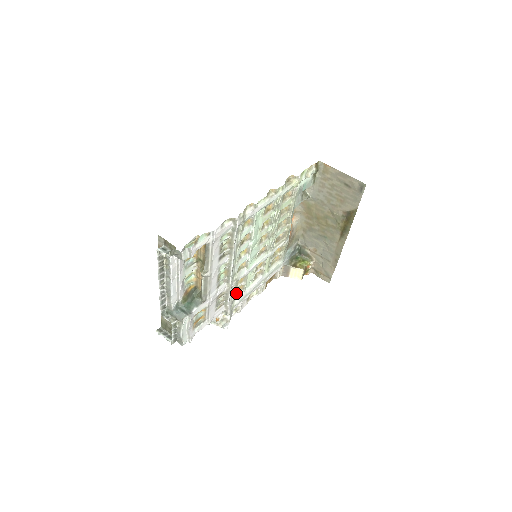
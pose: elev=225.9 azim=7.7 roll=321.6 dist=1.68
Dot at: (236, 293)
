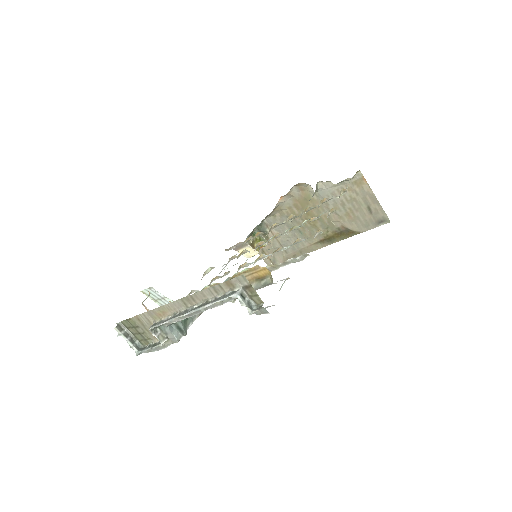
Dot at: (209, 284)
